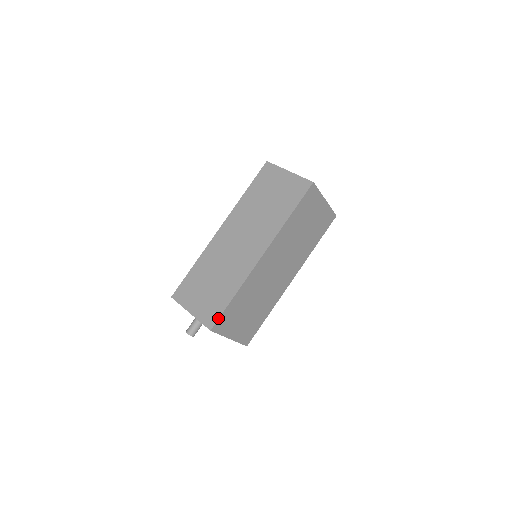
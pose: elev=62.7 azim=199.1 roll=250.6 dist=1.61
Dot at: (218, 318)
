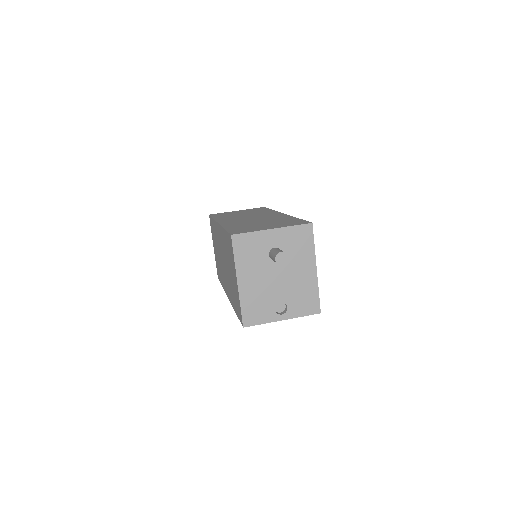
Dot at: (306, 221)
